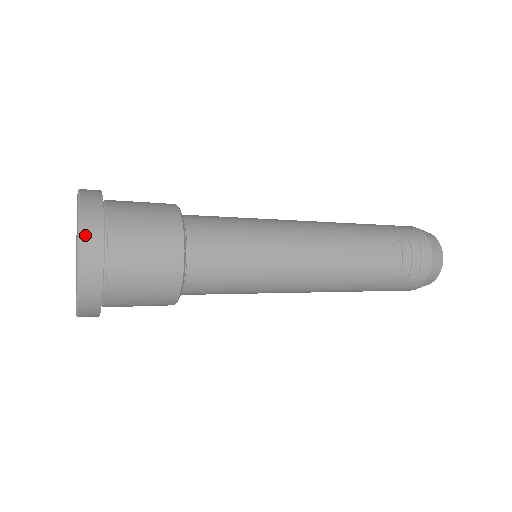
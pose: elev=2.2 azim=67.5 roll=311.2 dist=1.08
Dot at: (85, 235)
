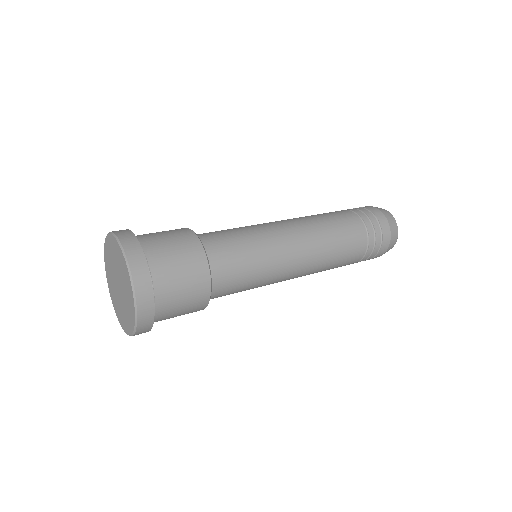
Dot at: (134, 269)
